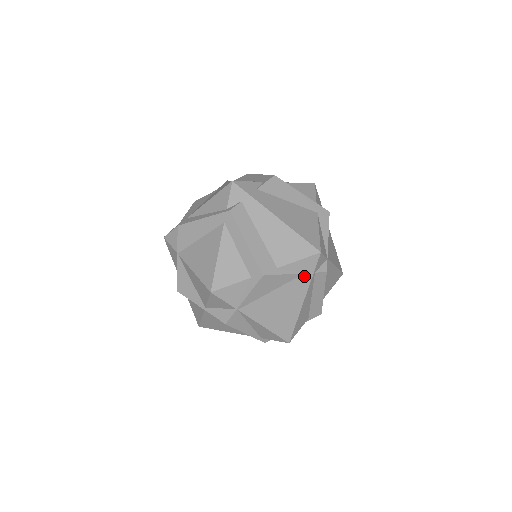
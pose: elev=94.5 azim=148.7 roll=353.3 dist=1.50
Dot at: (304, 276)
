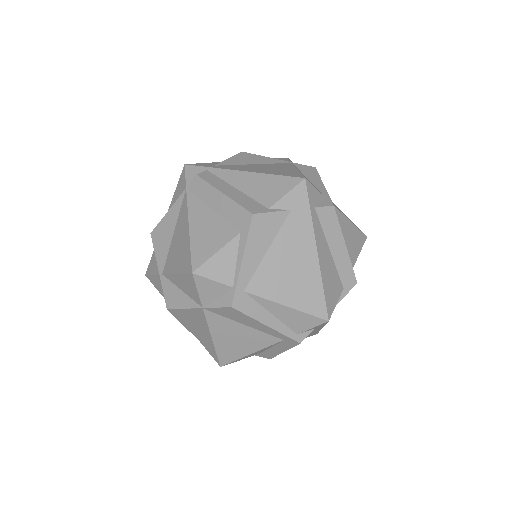
Dot at: occluded
